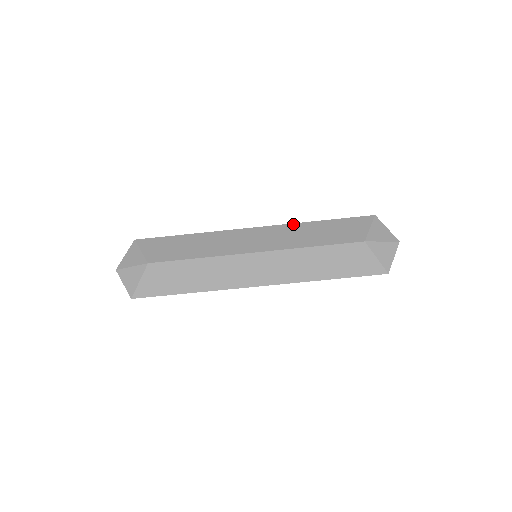
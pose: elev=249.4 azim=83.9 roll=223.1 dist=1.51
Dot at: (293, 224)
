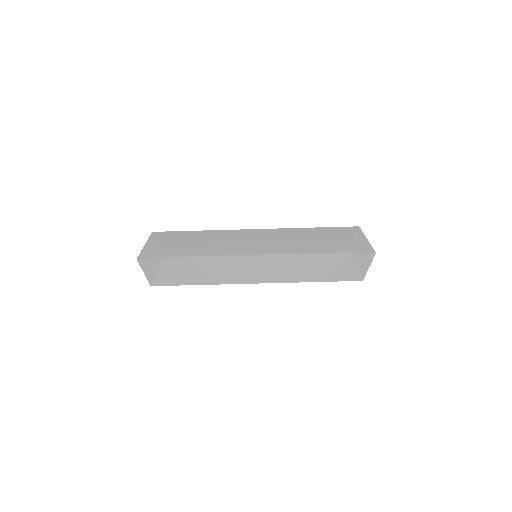
Dot at: (289, 229)
